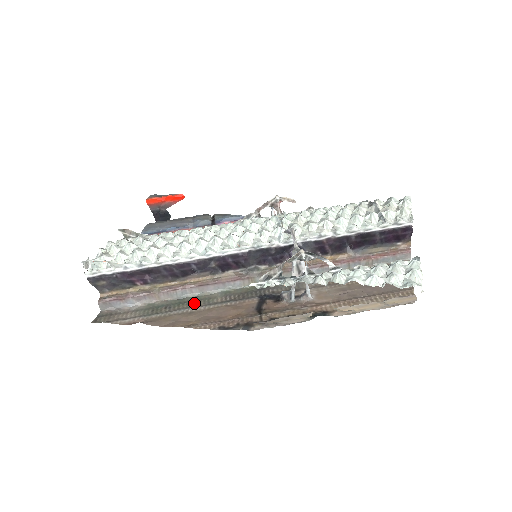
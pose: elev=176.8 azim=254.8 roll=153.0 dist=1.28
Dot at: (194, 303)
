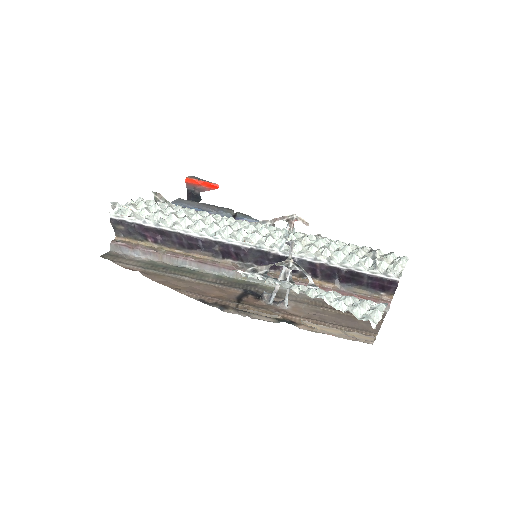
Dot at: (188, 274)
